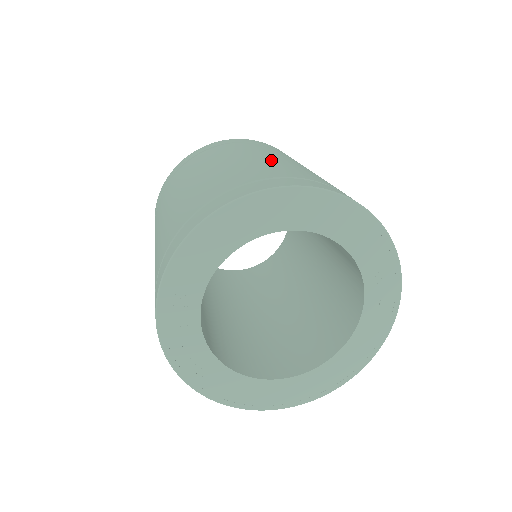
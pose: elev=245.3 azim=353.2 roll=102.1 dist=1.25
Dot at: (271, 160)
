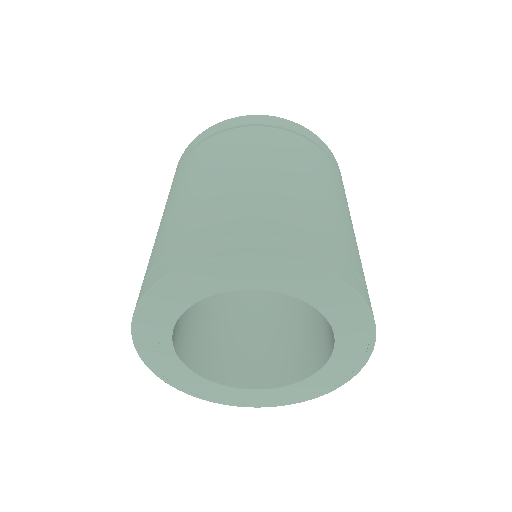
Dot at: (302, 189)
